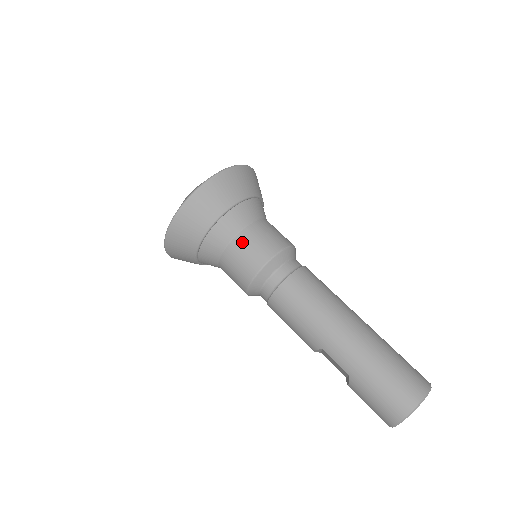
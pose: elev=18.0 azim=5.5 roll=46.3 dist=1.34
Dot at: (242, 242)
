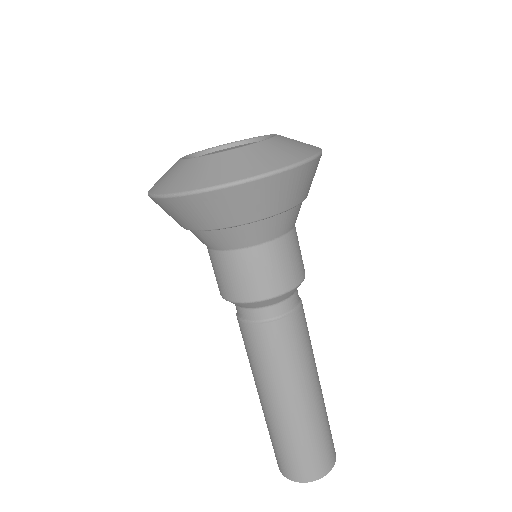
Dot at: (223, 262)
